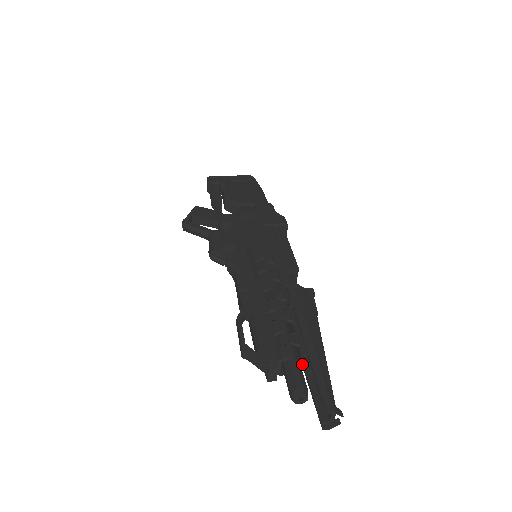
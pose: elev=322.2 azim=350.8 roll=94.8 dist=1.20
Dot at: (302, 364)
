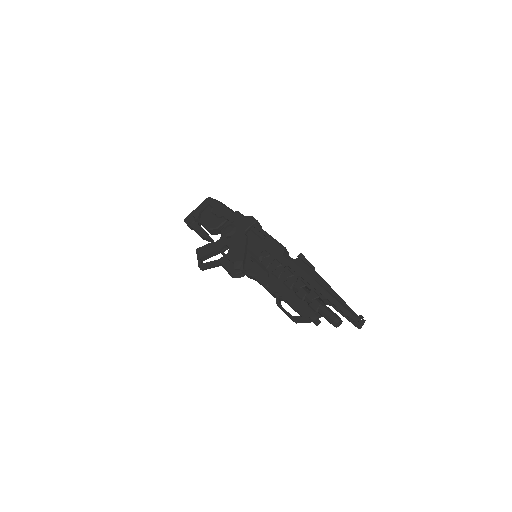
Dot at: (327, 304)
